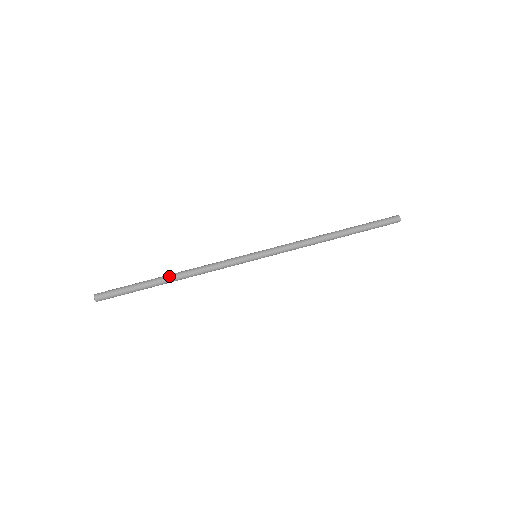
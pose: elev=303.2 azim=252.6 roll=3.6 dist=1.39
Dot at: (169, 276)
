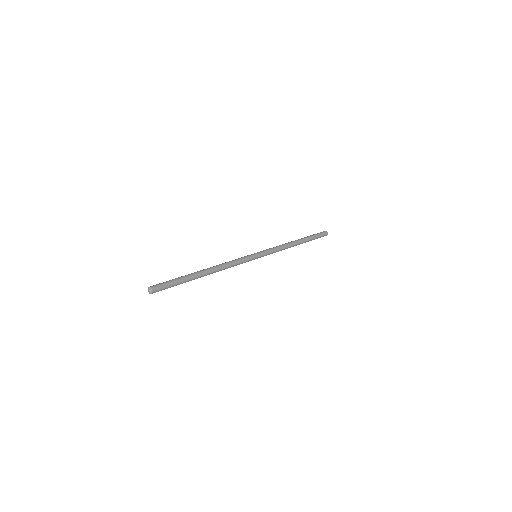
Dot at: (202, 270)
